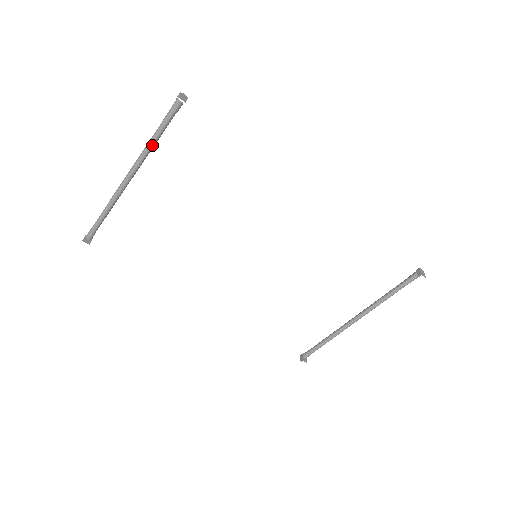
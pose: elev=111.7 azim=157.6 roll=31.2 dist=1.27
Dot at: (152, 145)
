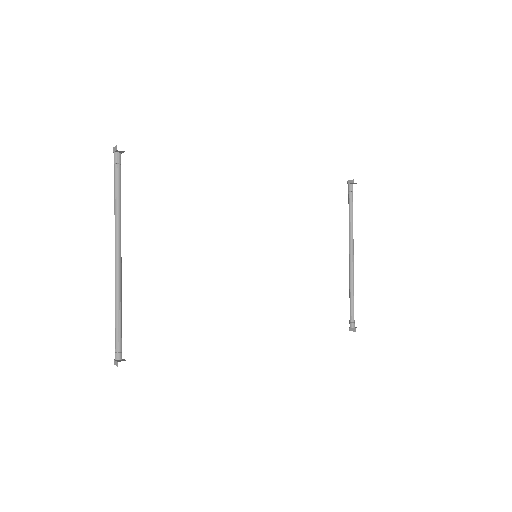
Dot at: (120, 208)
